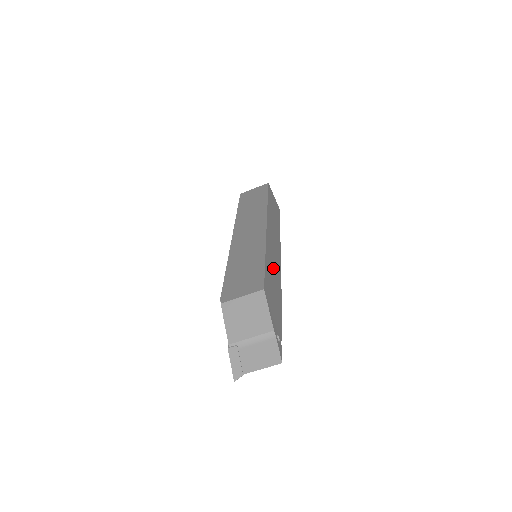
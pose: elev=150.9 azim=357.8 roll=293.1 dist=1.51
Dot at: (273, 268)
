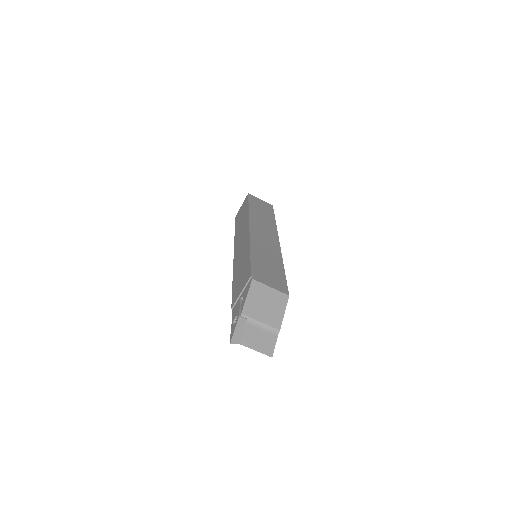
Dot at: occluded
